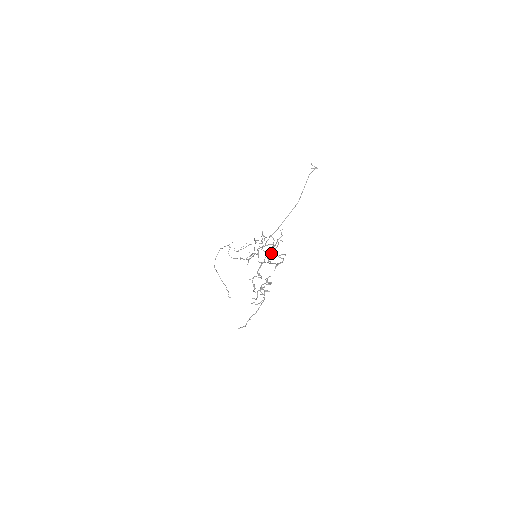
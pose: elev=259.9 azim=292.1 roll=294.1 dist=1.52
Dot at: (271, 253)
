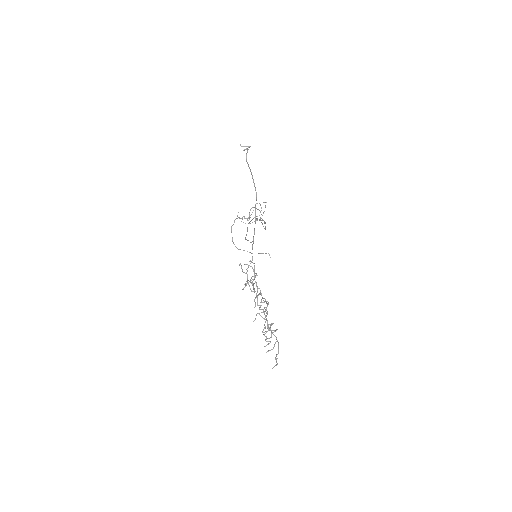
Dot at: occluded
